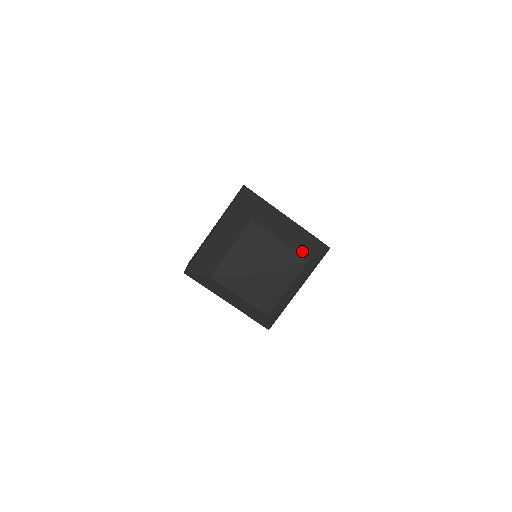
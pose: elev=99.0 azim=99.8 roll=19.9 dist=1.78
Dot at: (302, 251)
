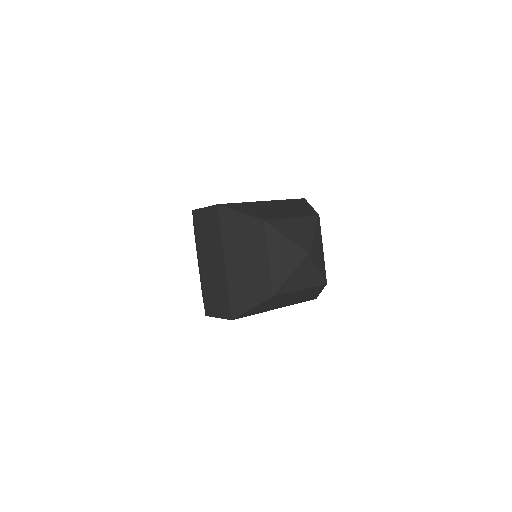
Dot at: (308, 214)
